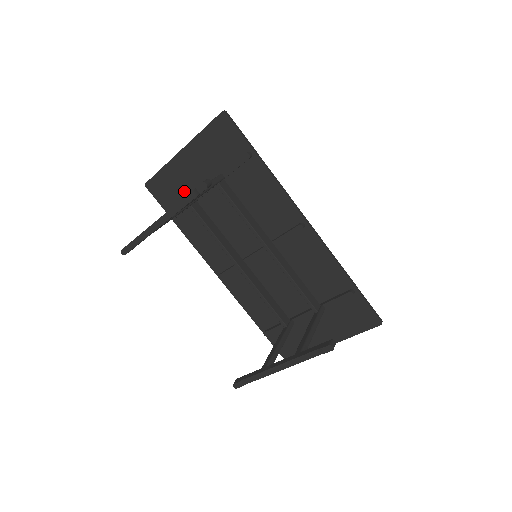
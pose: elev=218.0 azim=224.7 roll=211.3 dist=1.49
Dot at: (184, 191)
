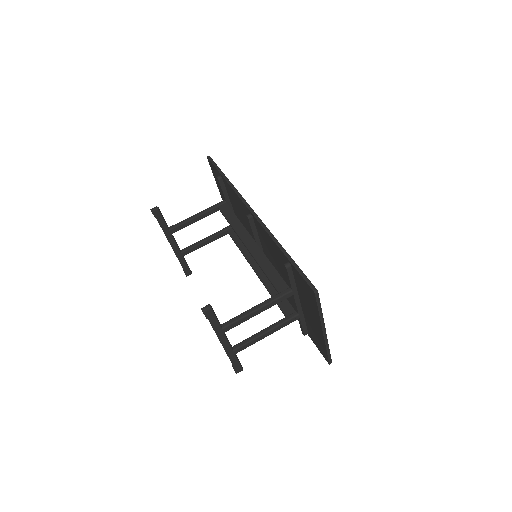
Dot at: occluded
